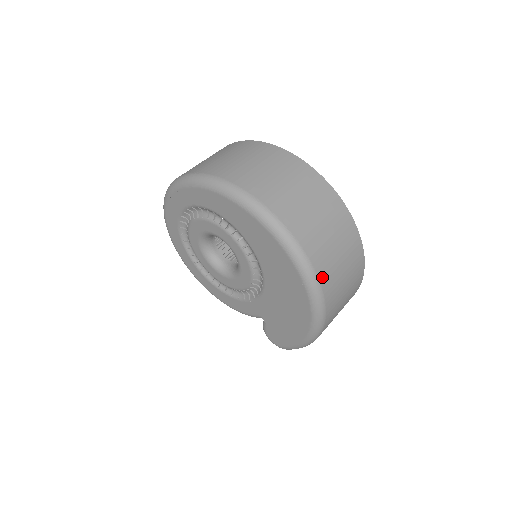
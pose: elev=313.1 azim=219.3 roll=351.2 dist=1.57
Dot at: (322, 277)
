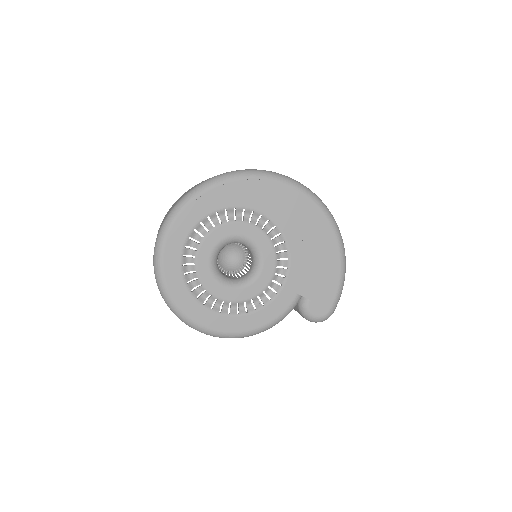
Dot at: occluded
